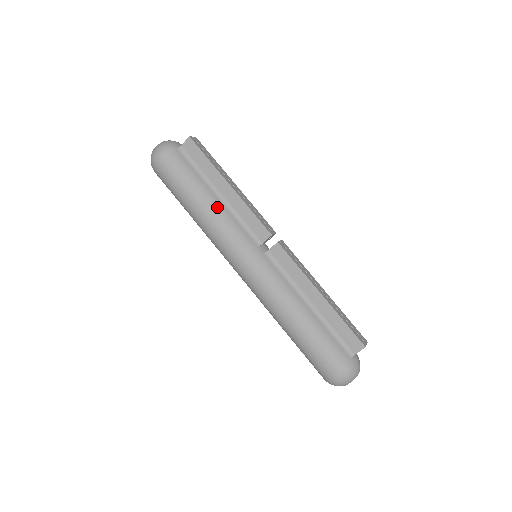
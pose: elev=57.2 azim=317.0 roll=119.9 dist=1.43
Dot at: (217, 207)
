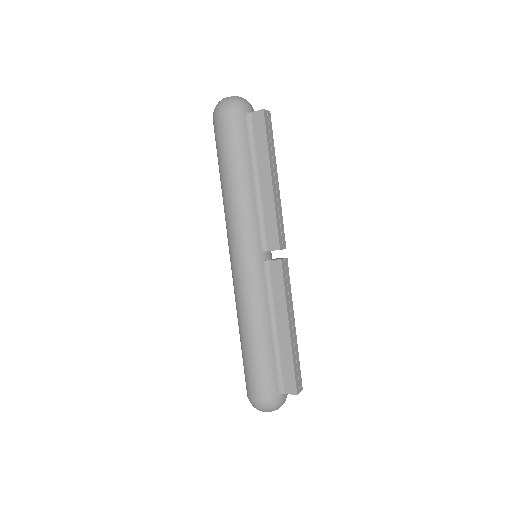
Dot at: (248, 193)
